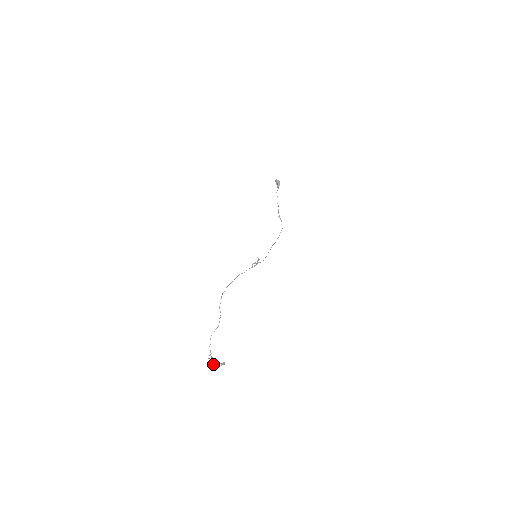
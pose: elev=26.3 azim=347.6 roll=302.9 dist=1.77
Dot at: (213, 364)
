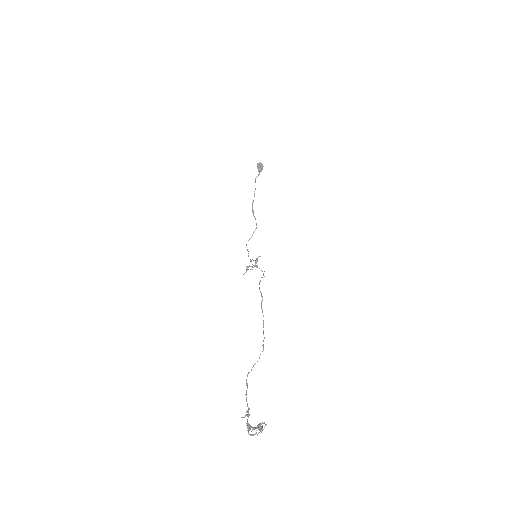
Dot at: occluded
